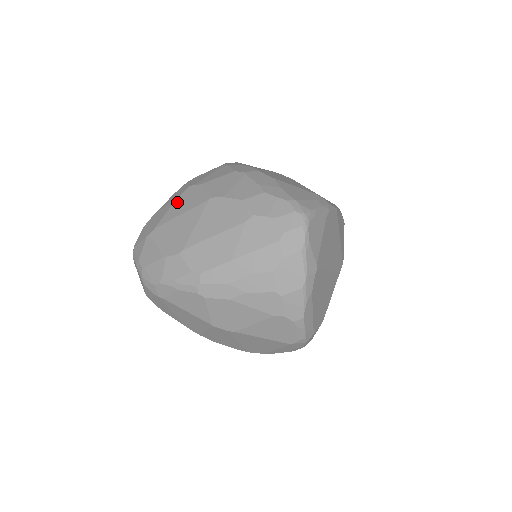
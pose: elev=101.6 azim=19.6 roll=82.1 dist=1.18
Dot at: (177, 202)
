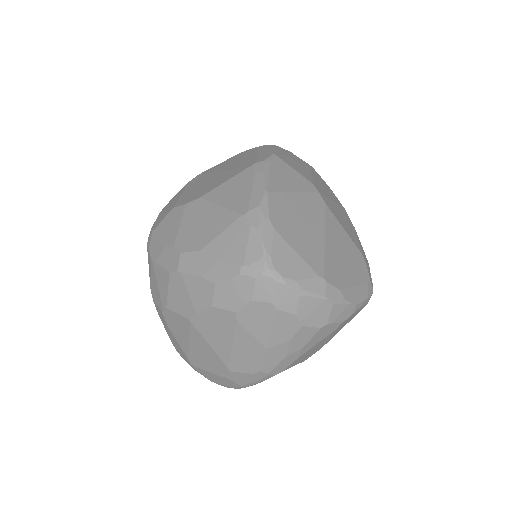
Dot at: (172, 331)
